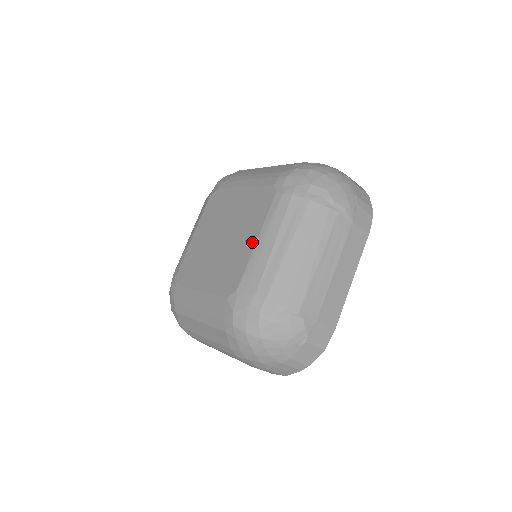
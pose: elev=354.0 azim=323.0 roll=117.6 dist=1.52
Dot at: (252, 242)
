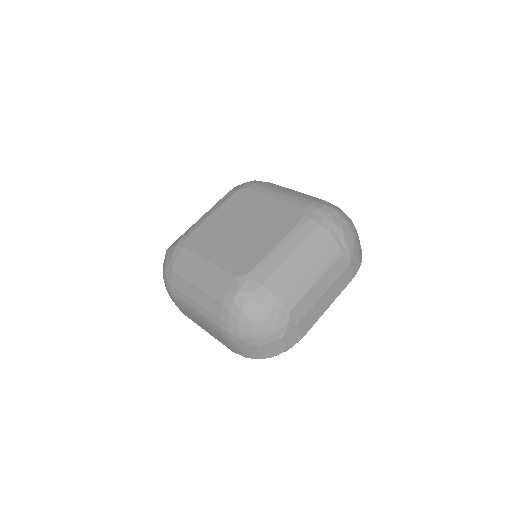
Dot at: (273, 245)
